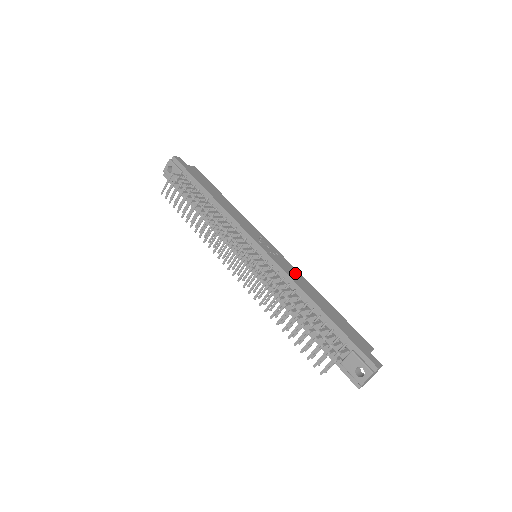
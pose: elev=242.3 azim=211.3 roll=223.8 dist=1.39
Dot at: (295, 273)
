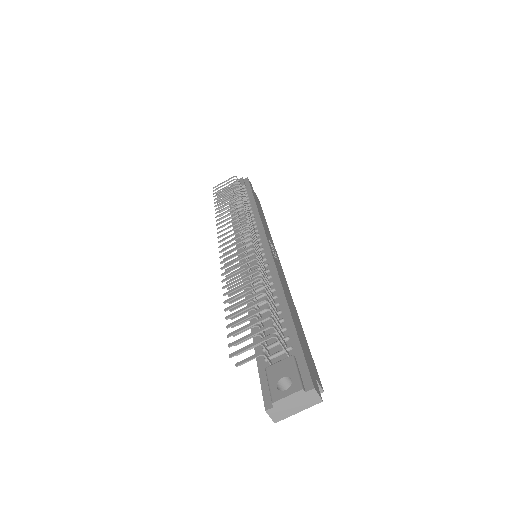
Dot at: (285, 282)
